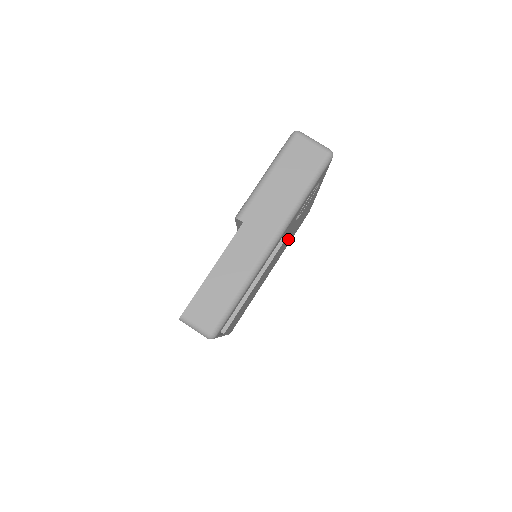
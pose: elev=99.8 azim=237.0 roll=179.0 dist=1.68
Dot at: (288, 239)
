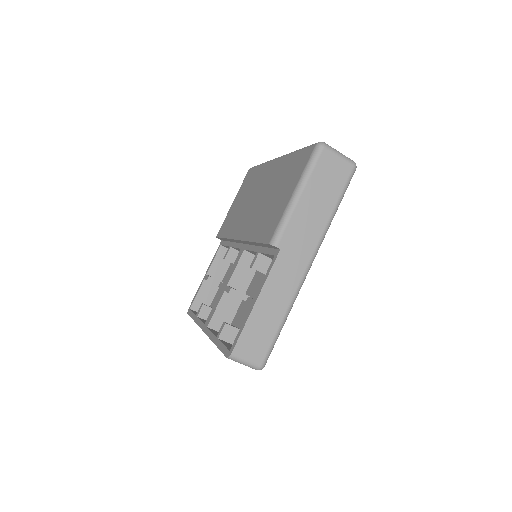
Dot at: occluded
